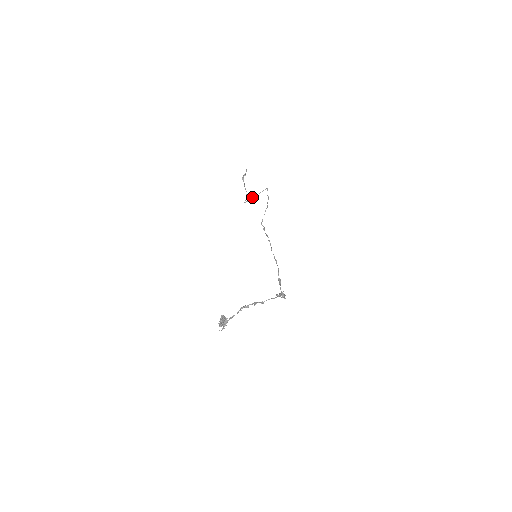
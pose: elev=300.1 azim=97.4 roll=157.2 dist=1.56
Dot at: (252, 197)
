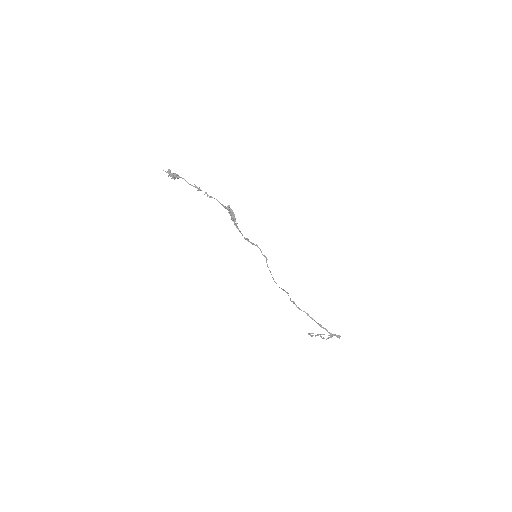
Dot at: (319, 334)
